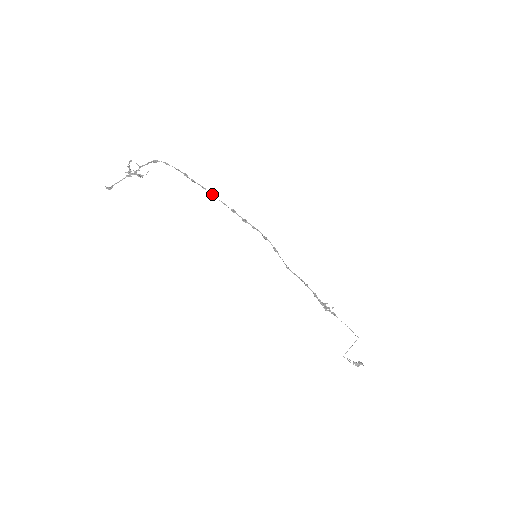
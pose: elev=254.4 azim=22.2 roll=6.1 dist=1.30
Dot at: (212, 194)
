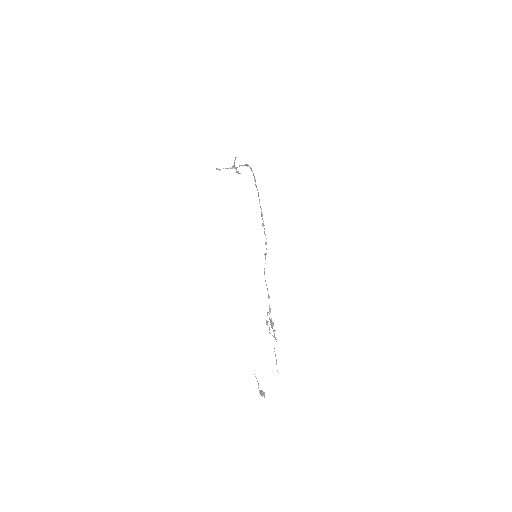
Dot at: occluded
